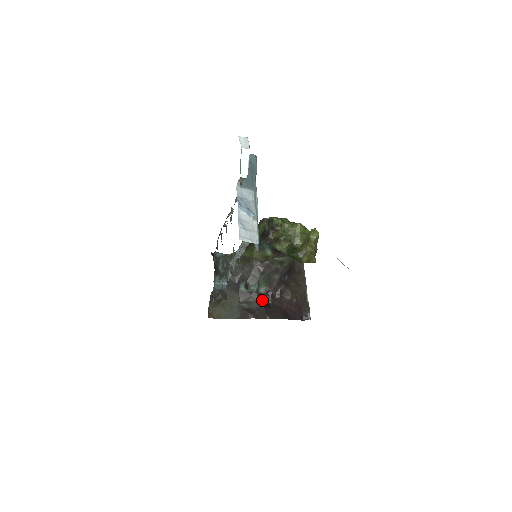
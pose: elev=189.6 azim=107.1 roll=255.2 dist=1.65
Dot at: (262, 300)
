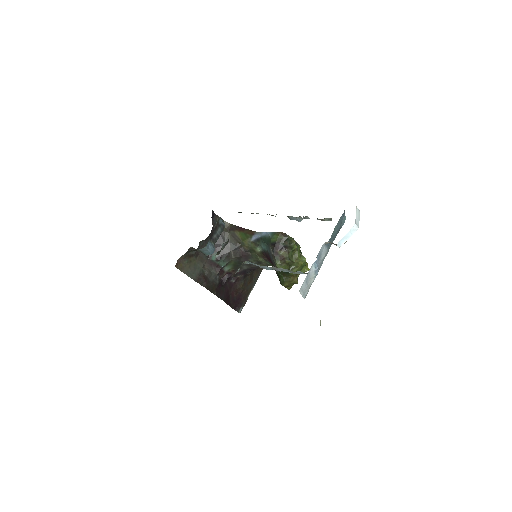
Dot at: (220, 276)
